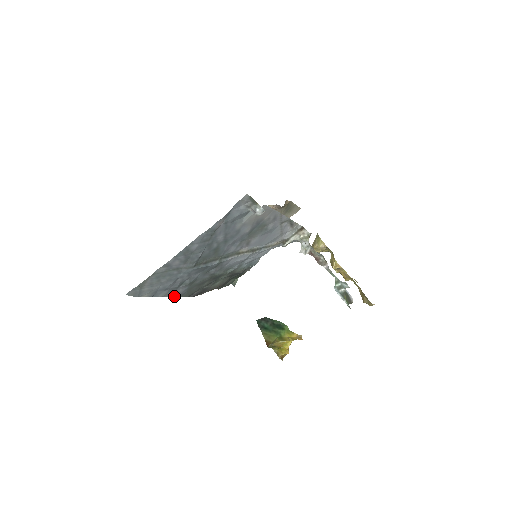
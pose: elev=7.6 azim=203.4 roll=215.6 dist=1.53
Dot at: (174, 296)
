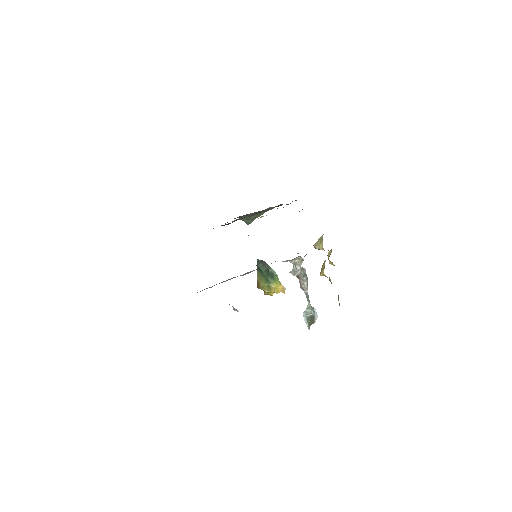
Dot at: occluded
